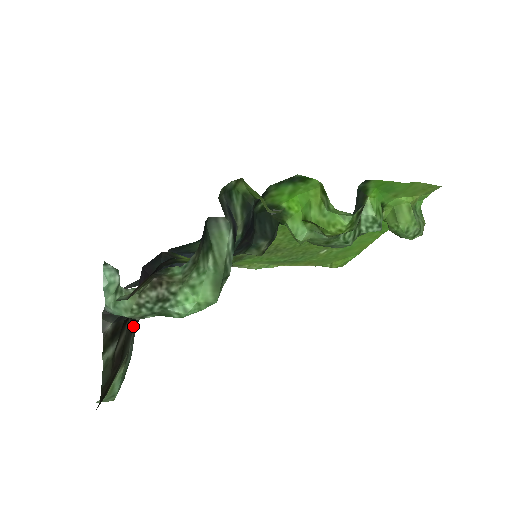
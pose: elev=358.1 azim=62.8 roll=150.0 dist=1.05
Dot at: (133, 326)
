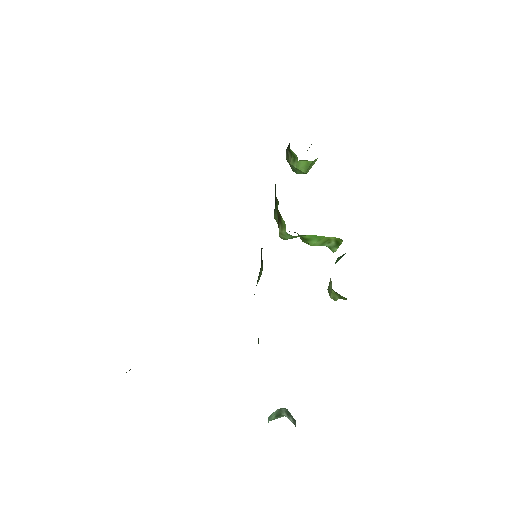
Dot at: occluded
